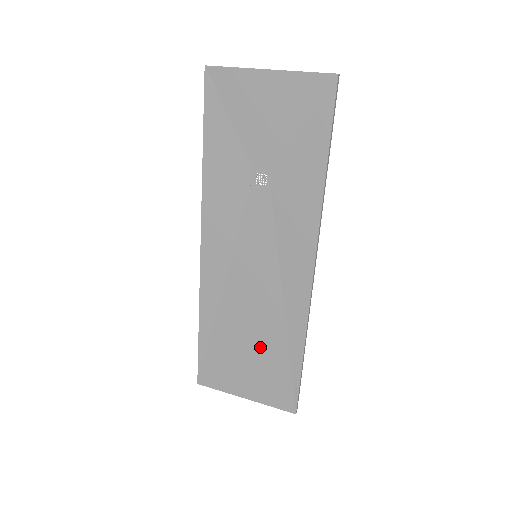
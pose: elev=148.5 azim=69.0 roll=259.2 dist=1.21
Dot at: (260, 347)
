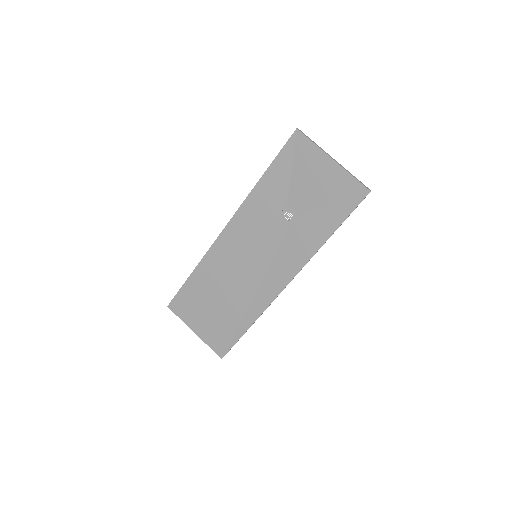
Dot at: (224, 309)
